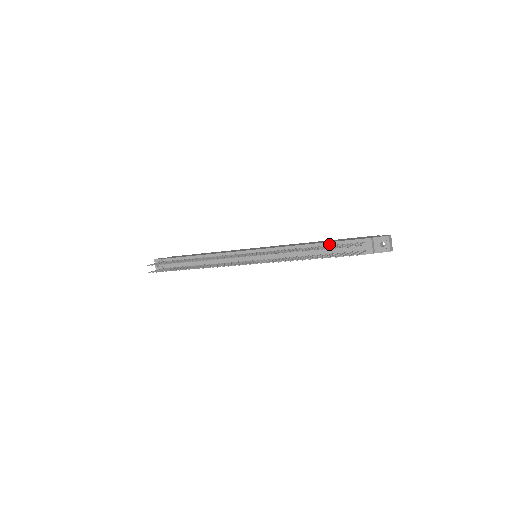
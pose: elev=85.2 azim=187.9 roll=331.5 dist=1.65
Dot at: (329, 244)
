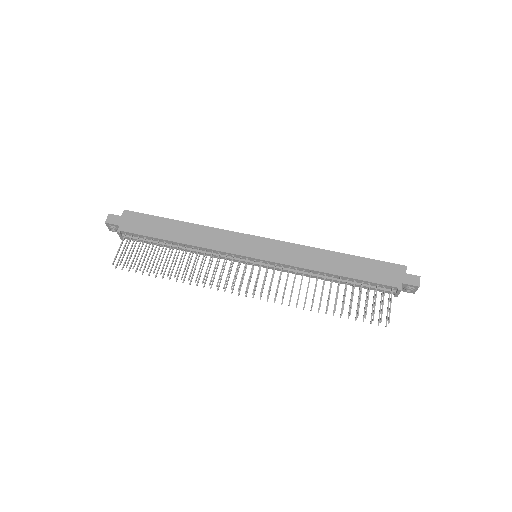
Dot at: (352, 279)
